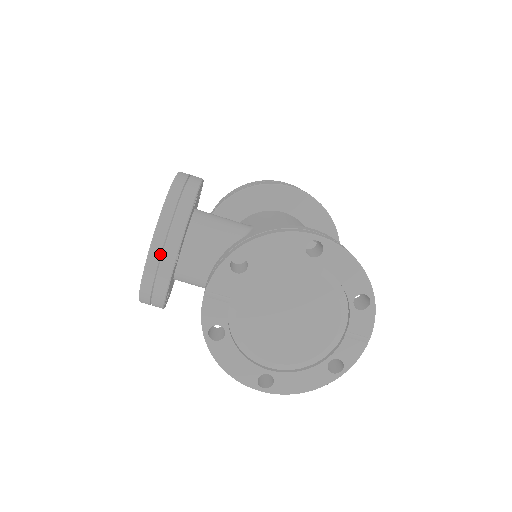
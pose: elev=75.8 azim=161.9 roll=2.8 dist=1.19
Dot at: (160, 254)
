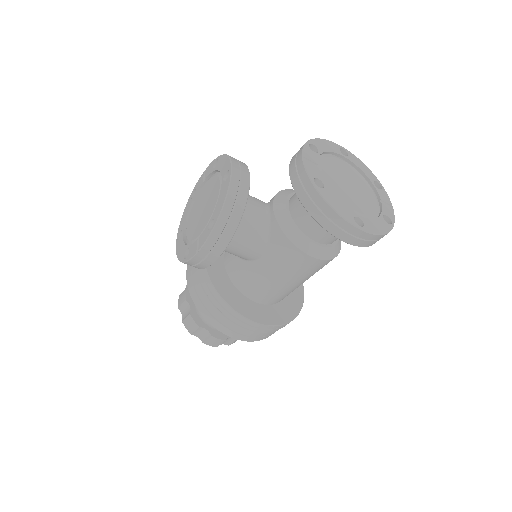
Dot at: (239, 172)
